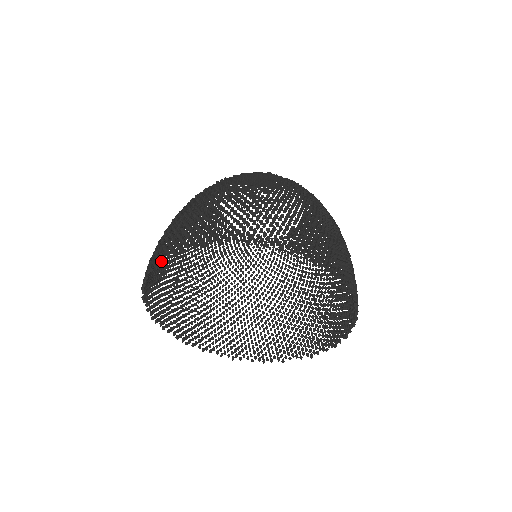
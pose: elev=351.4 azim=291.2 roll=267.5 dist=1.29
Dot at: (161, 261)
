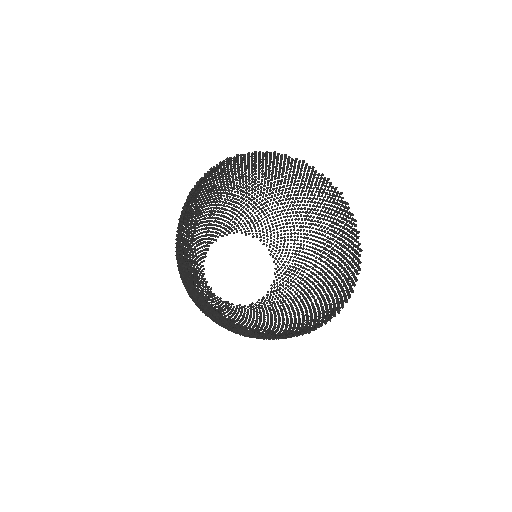
Dot at: (185, 215)
